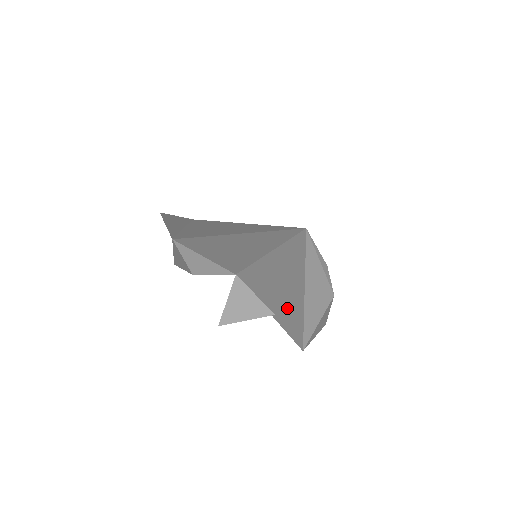
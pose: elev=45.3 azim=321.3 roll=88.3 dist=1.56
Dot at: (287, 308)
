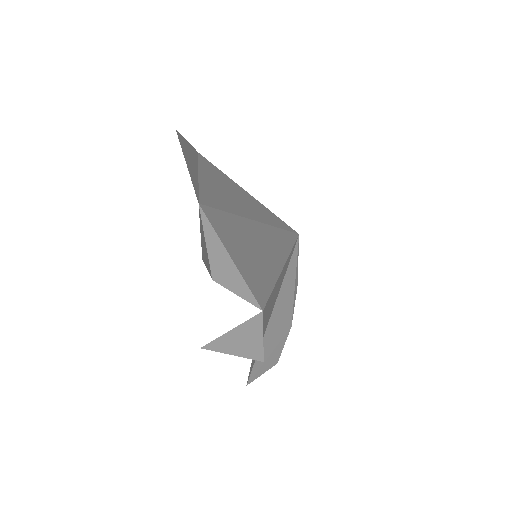
Dot at: occluded
